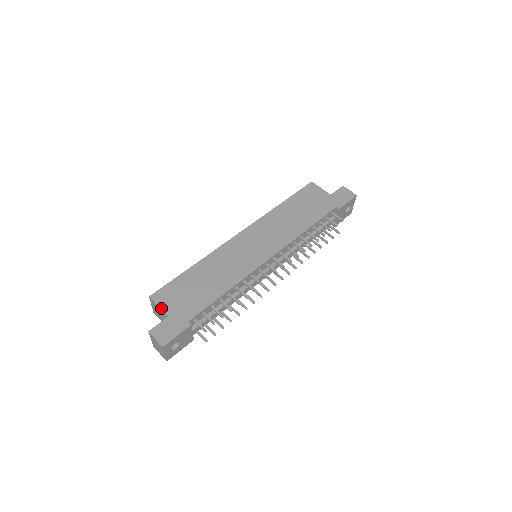
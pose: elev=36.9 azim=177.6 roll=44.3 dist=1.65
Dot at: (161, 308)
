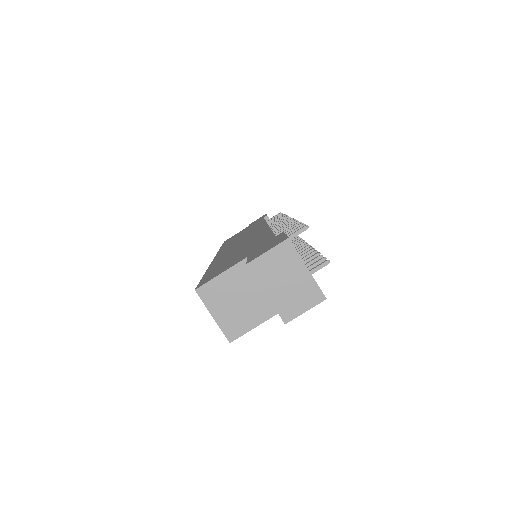
Dot at: (226, 269)
